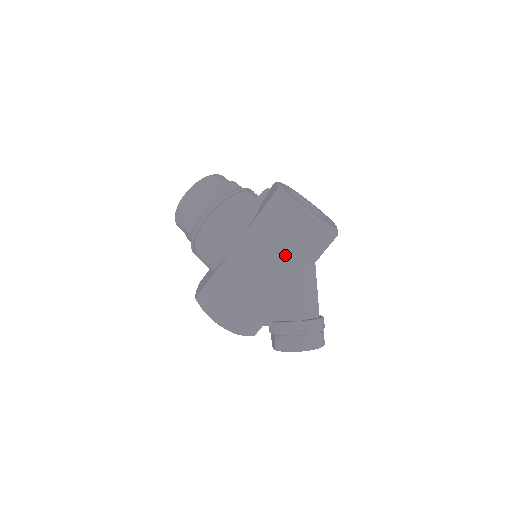
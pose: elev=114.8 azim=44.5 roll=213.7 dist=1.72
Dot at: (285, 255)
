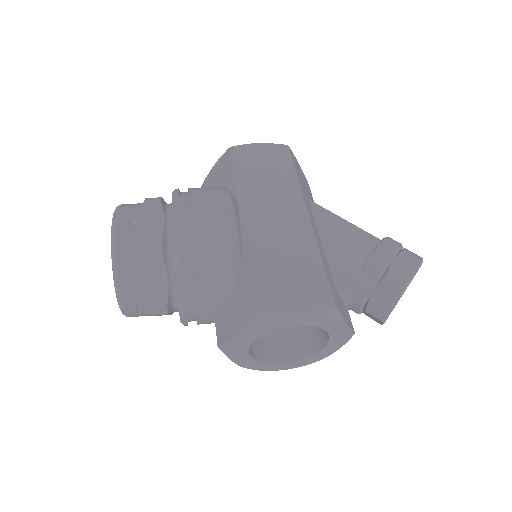
Dot at: (301, 189)
